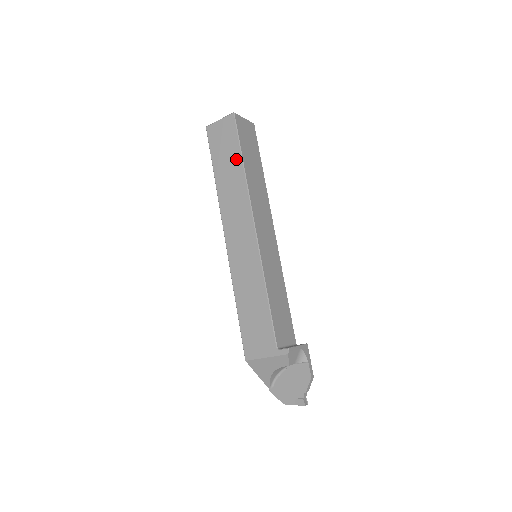
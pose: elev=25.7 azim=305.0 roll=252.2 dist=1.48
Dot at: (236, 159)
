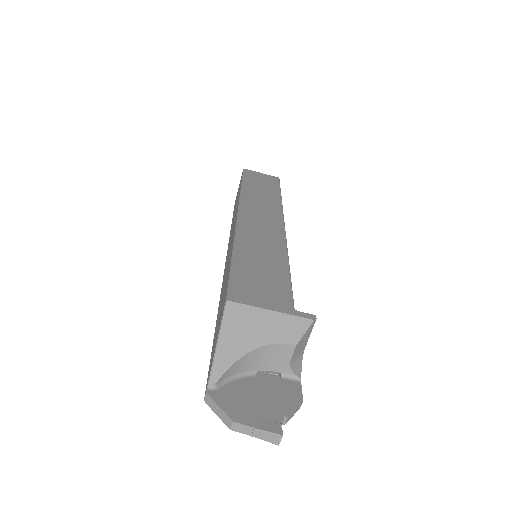
Dot at: (274, 191)
